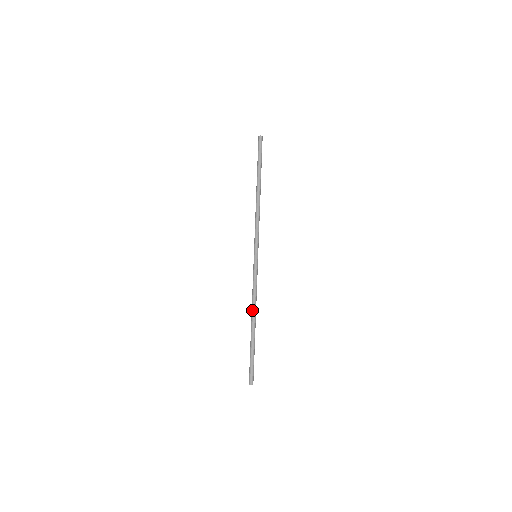
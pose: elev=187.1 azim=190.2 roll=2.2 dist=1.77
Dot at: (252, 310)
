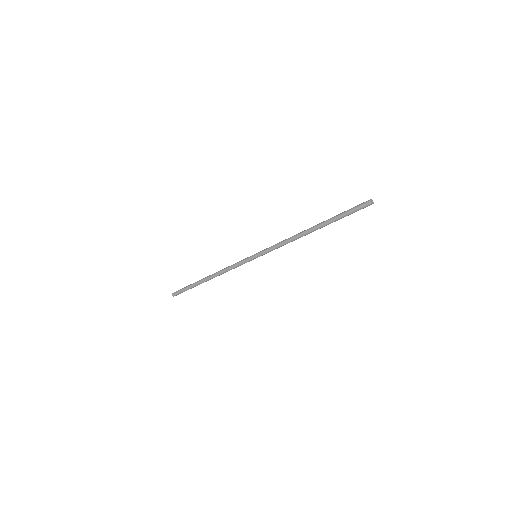
Dot at: (215, 273)
